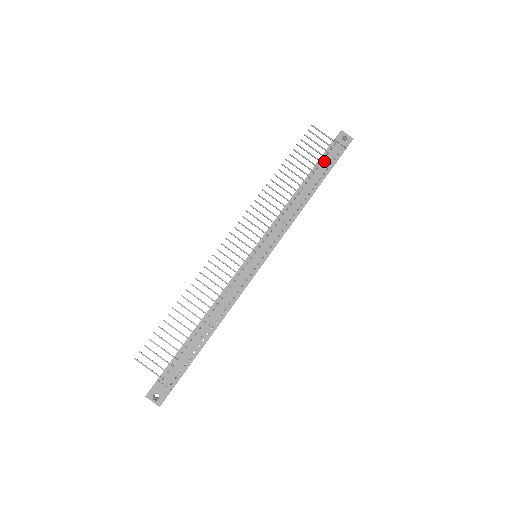
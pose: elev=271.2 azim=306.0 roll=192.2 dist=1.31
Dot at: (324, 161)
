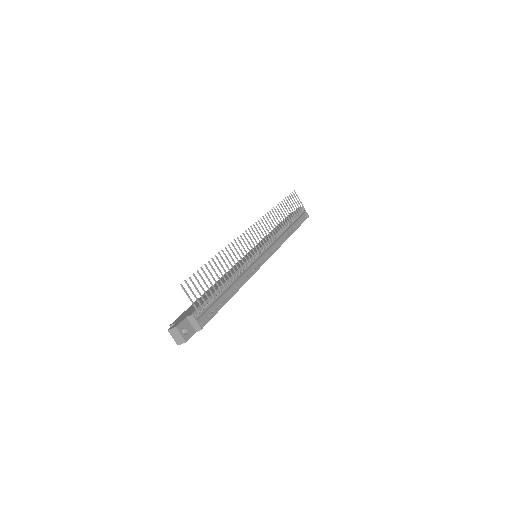
Dot at: (298, 217)
